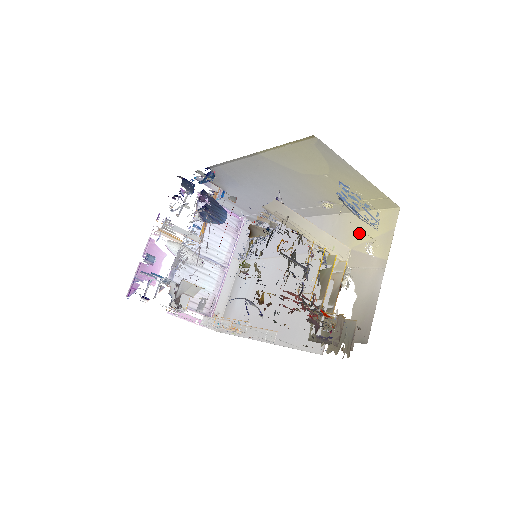
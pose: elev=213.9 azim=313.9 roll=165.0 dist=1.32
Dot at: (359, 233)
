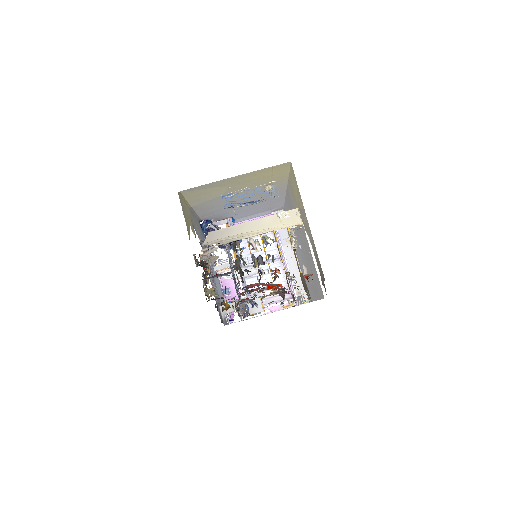
Dot at: (294, 193)
